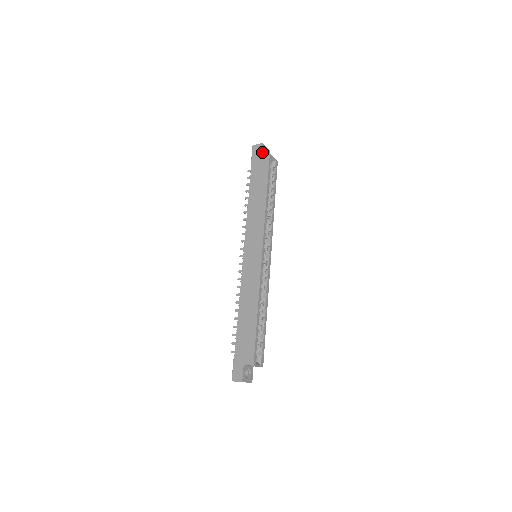
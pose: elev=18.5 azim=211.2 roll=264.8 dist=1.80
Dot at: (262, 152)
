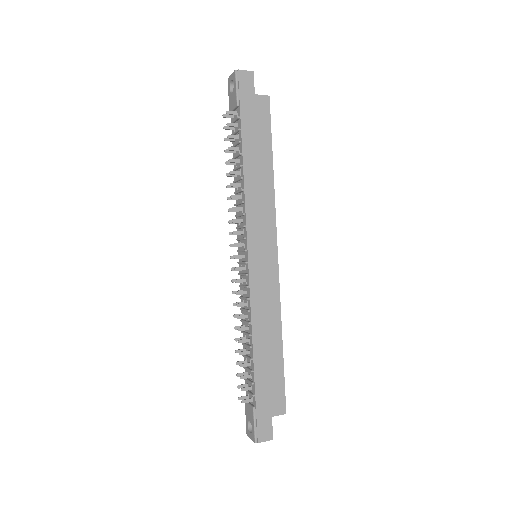
Dot at: (253, 87)
